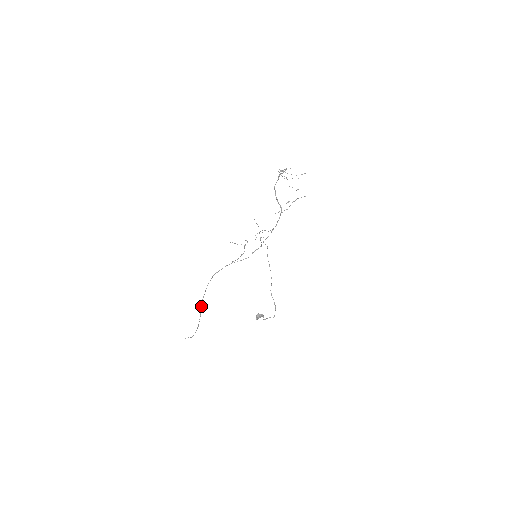
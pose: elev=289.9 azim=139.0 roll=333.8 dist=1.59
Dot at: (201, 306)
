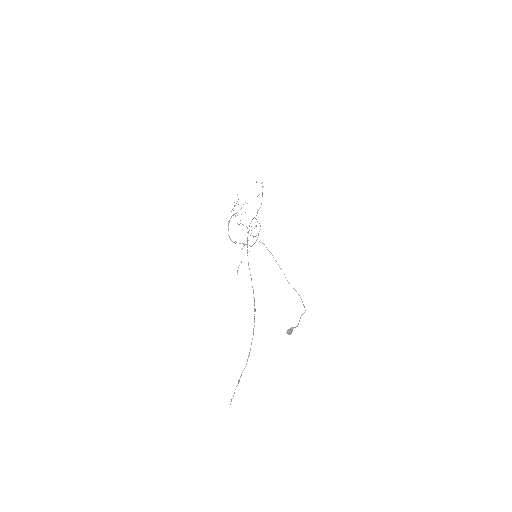
Dot at: occluded
